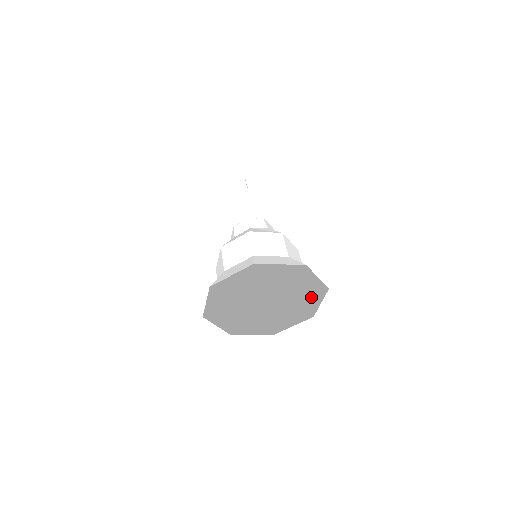
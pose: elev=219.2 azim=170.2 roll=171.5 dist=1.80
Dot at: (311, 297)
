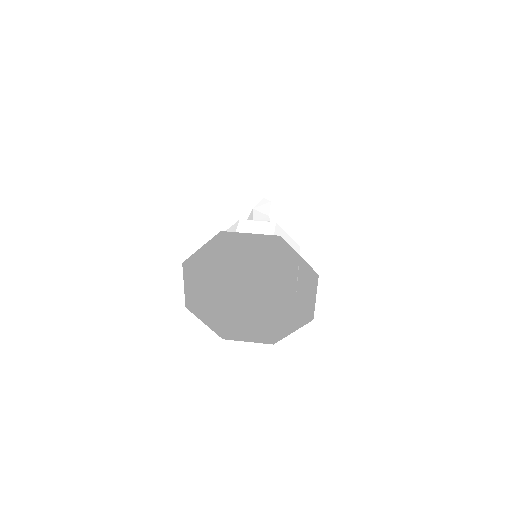
Dot at: (296, 257)
